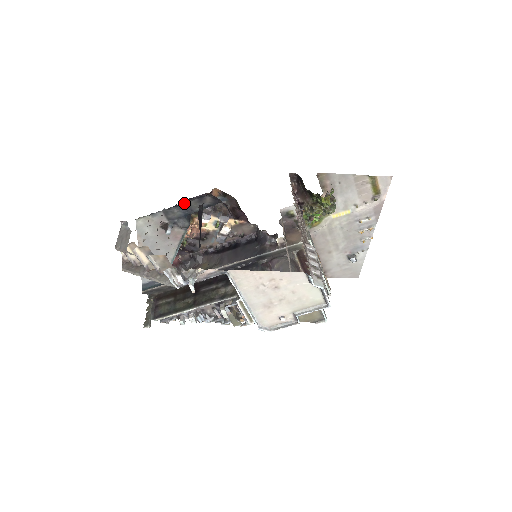
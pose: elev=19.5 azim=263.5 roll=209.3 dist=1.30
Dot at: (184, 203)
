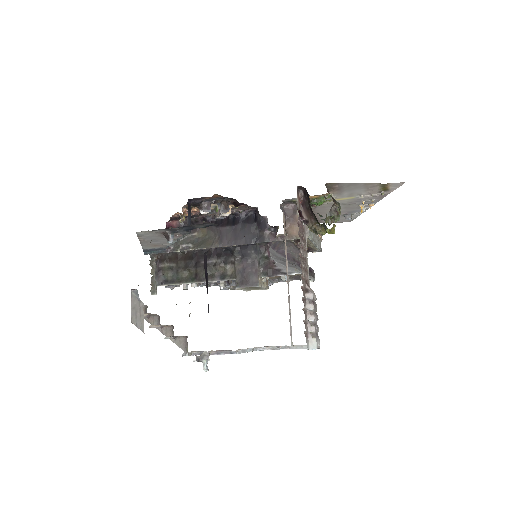
Dot at: (186, 226)
